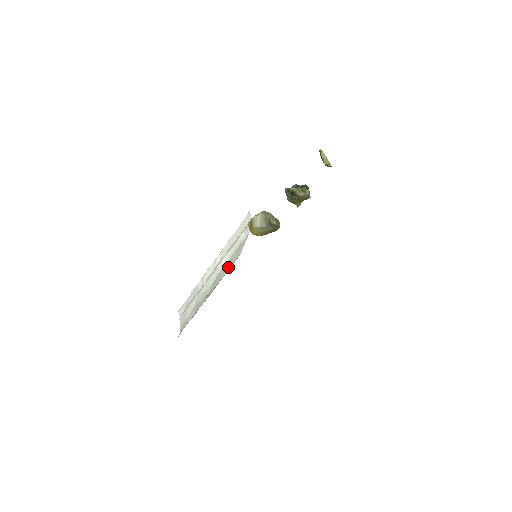
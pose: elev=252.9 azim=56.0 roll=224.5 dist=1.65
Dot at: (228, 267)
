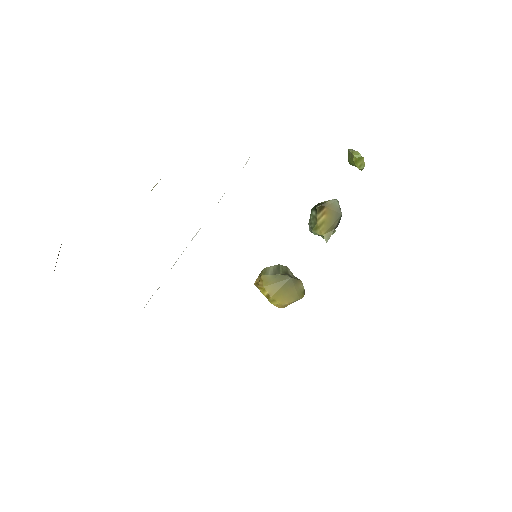
Dot at: occluded
